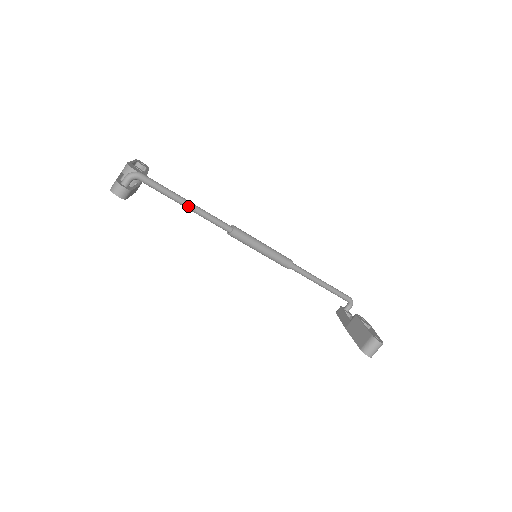
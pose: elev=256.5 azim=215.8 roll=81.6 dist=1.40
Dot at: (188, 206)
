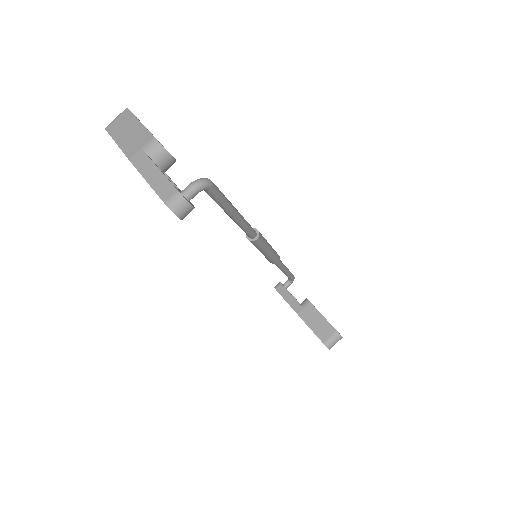
Dot at: (236, 217)
